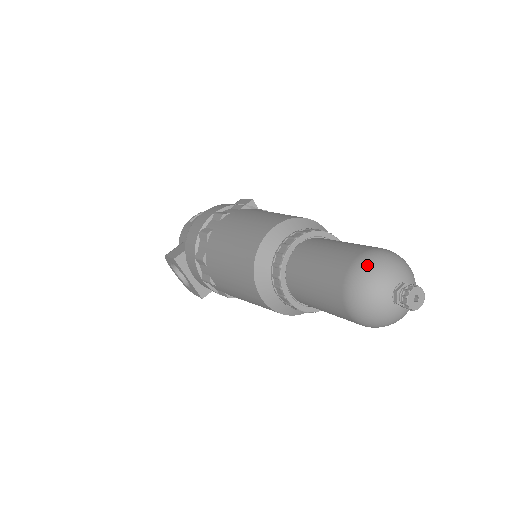
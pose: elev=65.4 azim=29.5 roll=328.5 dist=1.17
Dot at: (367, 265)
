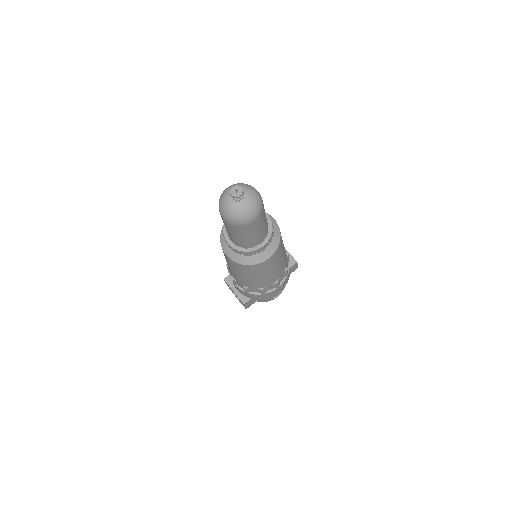
Dot at: (225, 190)
